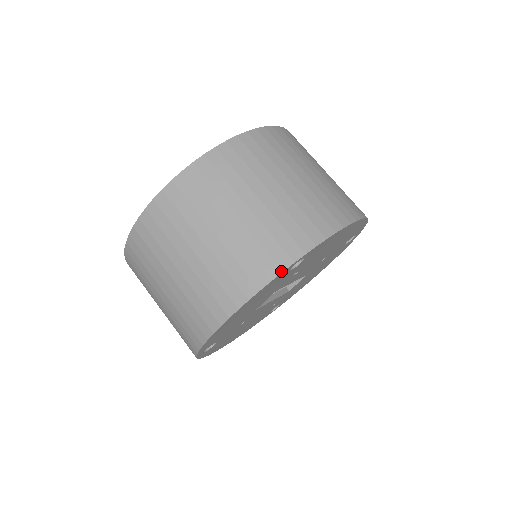
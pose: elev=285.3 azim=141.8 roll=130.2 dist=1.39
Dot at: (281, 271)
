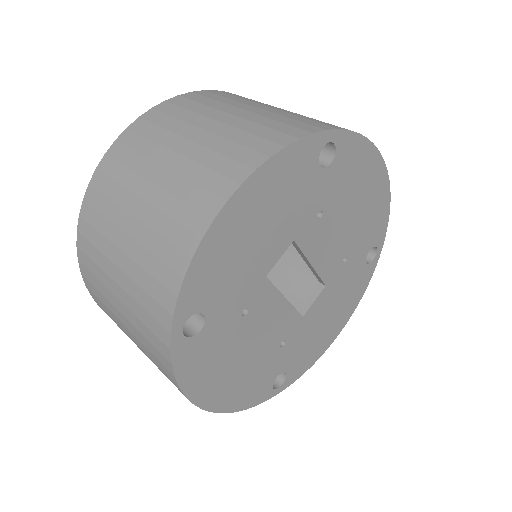
Dot at: (311, 133)
